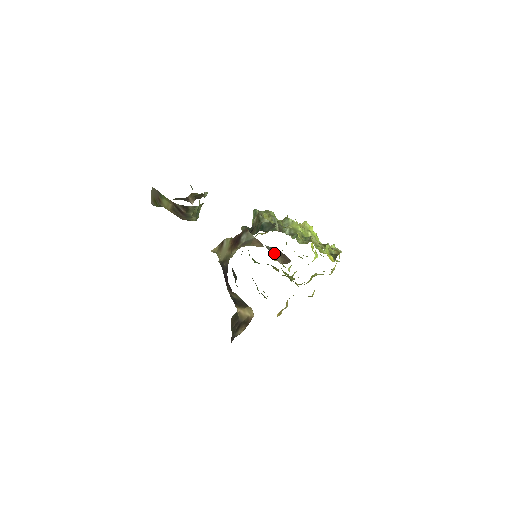
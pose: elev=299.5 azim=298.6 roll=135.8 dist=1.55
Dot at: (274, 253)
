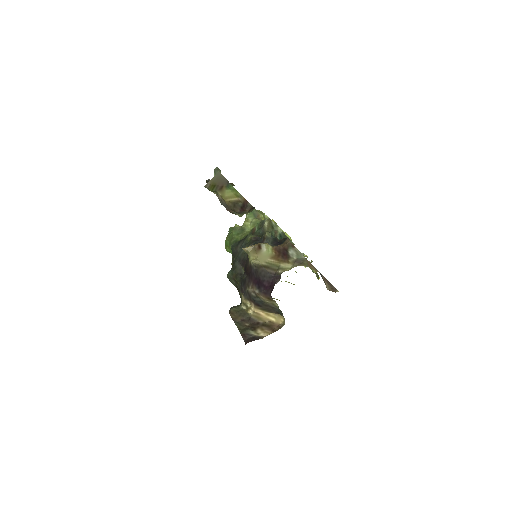
Dot at: (323, 278)
